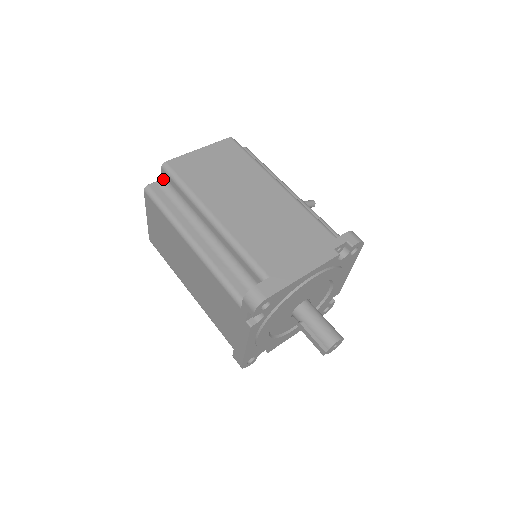
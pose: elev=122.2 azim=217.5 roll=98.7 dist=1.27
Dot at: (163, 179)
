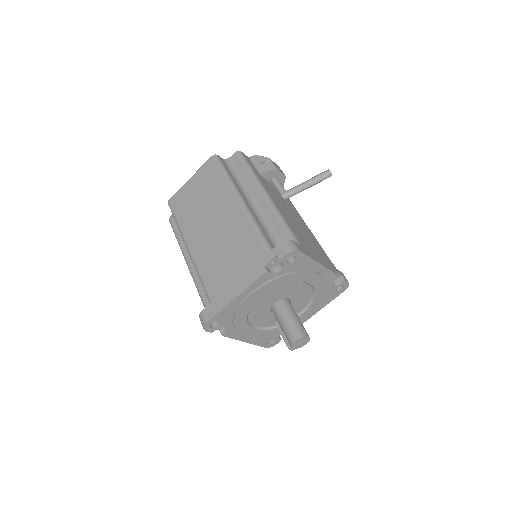
Dot at: occluded
